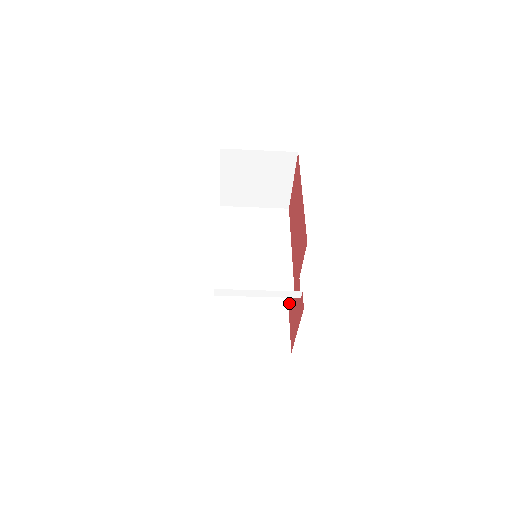
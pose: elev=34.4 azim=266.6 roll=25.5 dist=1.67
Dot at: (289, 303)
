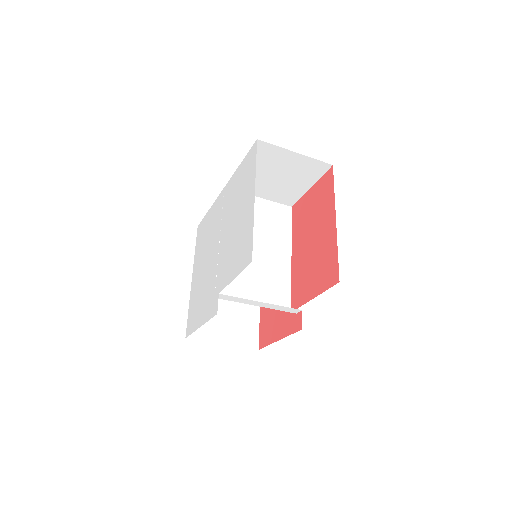
Dot at: occluded
